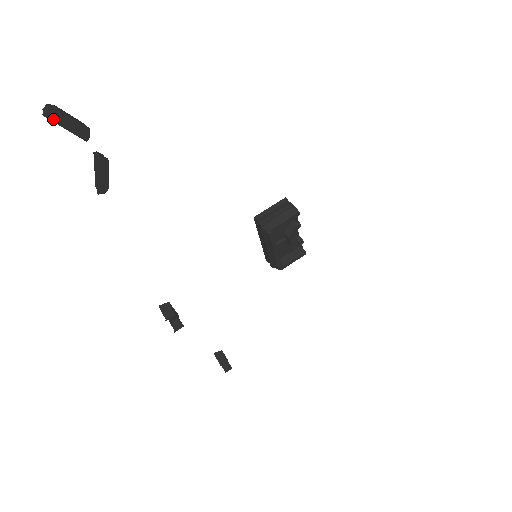
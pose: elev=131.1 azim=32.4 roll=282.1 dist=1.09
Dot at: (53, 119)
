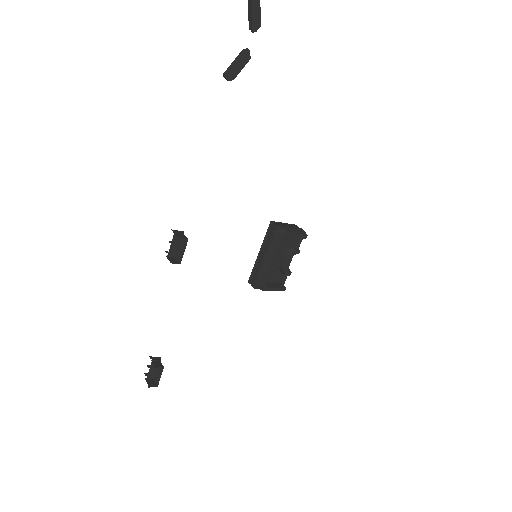
Dot at: out of frame
